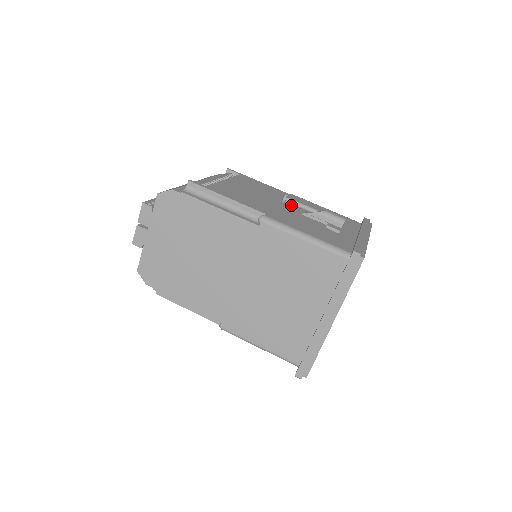
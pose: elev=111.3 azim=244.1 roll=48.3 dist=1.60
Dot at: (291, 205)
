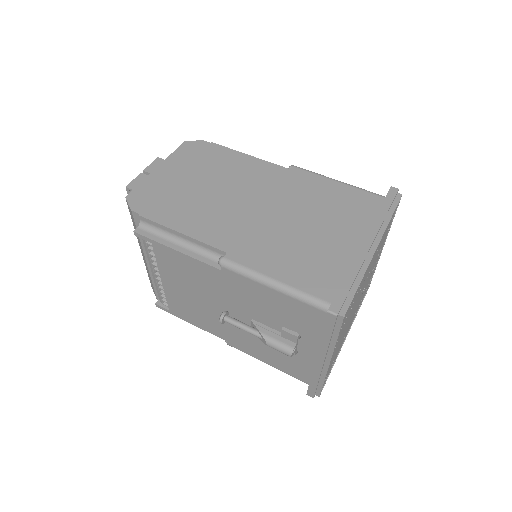
Dot at: occluded
